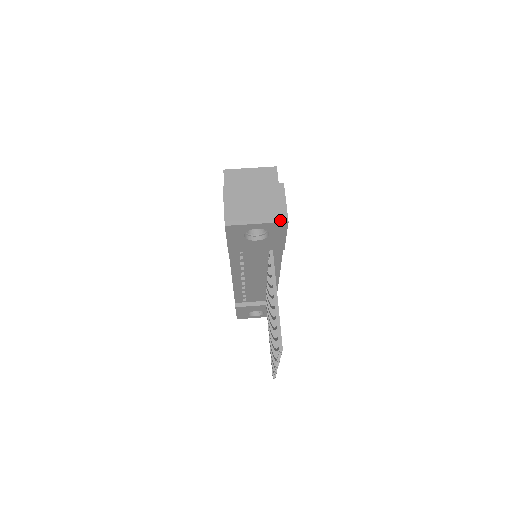
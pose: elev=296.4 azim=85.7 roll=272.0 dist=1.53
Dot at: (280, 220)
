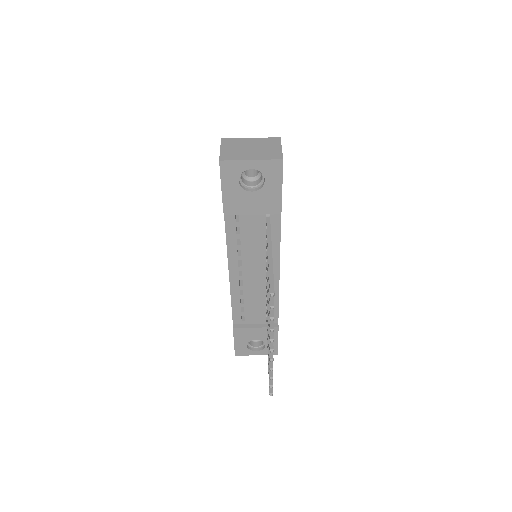
Dot at: (275, 158)
